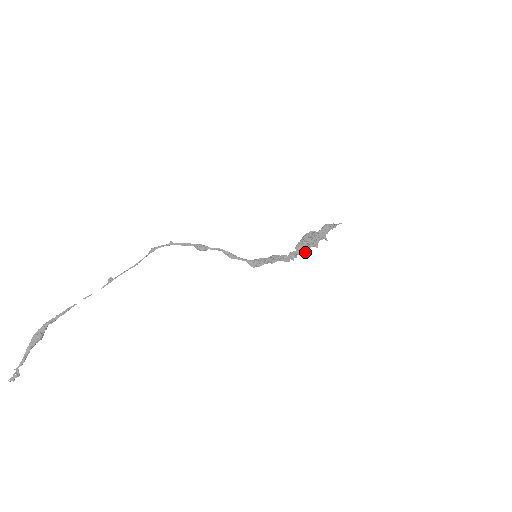
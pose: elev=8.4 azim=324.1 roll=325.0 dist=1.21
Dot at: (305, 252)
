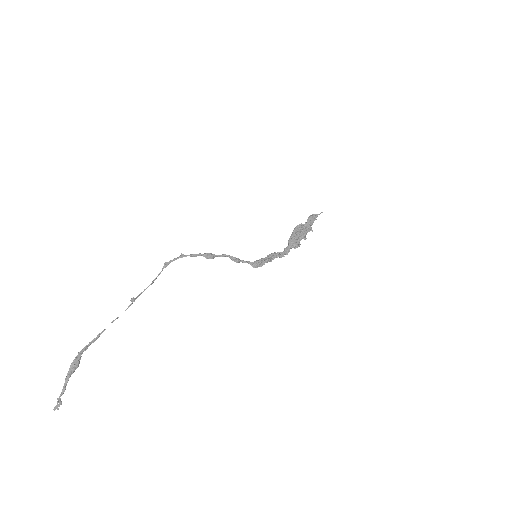
Dot at: (297, 246)
